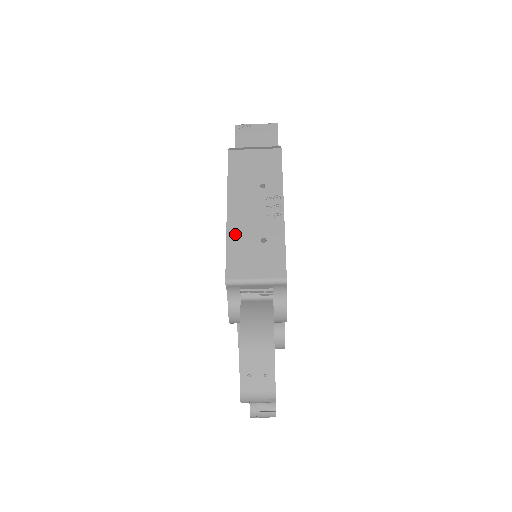
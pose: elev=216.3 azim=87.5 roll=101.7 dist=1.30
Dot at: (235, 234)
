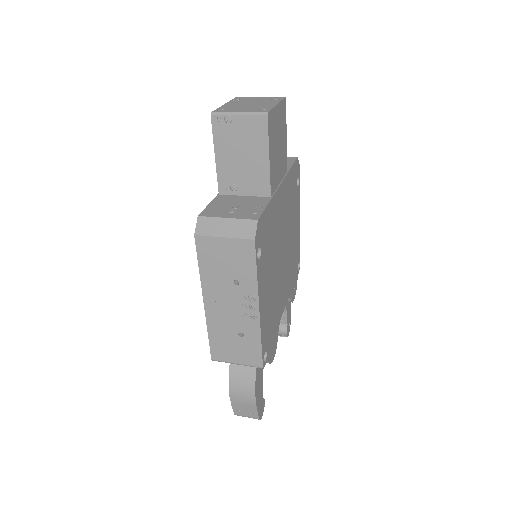
Dot at: (214, 325)
